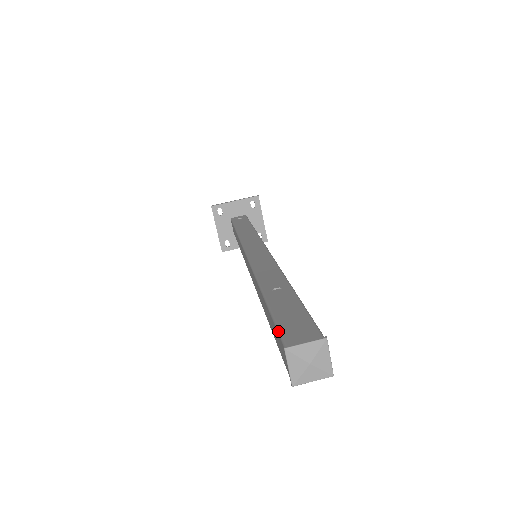
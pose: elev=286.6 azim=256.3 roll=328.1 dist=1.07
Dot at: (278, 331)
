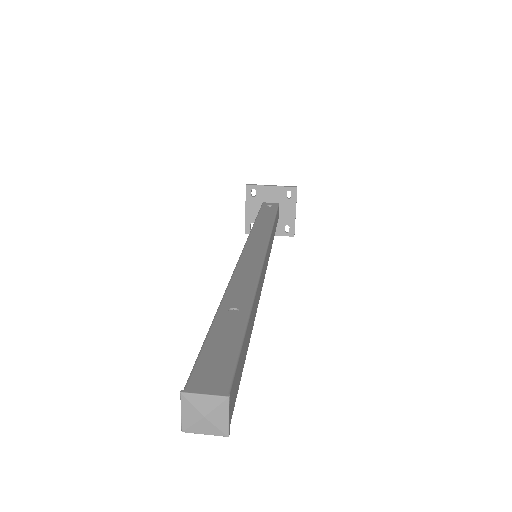
Dot at: (193, 366)
